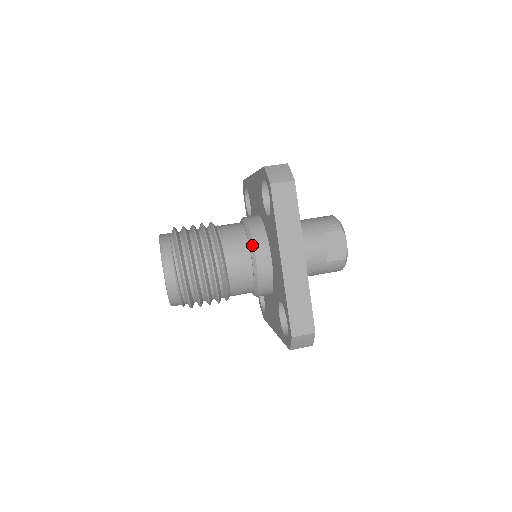
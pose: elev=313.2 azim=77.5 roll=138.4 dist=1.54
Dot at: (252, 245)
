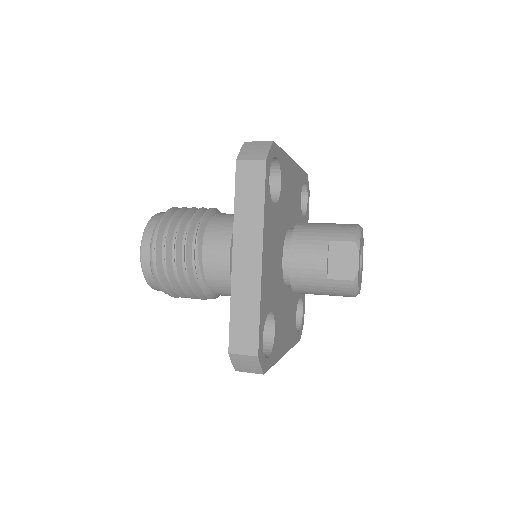
Dot at: occluded
